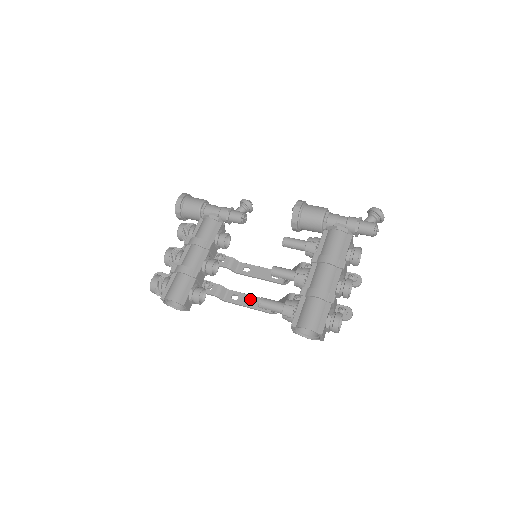
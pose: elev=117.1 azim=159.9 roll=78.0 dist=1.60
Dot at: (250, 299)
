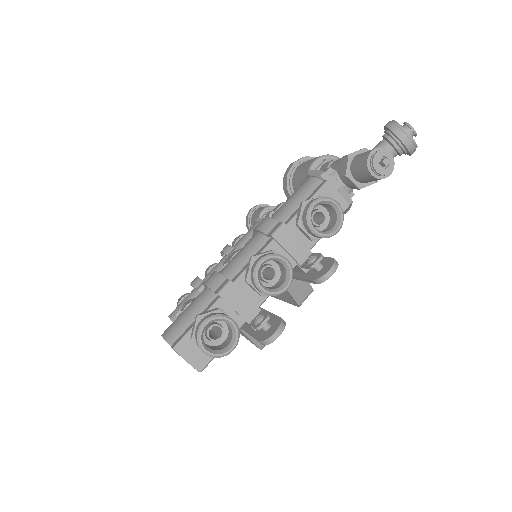
Dot at: occluded
